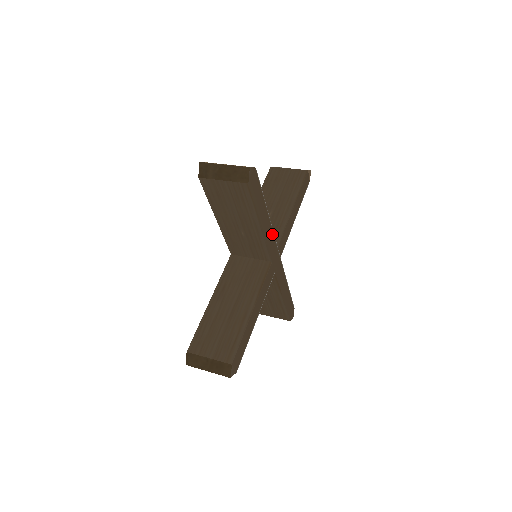
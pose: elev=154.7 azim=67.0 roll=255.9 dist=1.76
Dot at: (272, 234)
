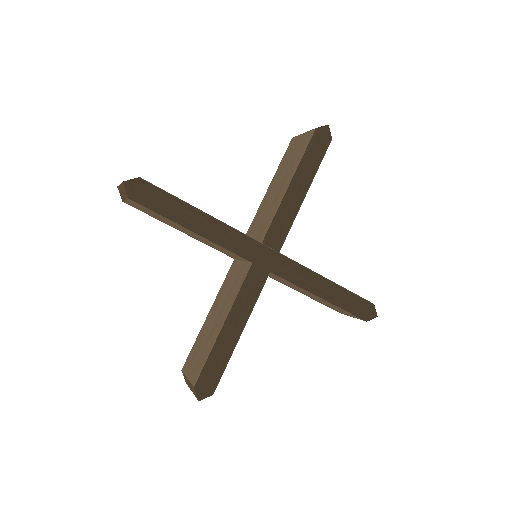
Dot at: (234, 232)
